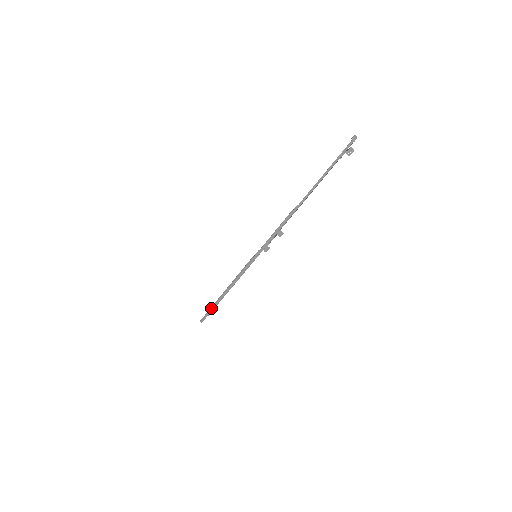
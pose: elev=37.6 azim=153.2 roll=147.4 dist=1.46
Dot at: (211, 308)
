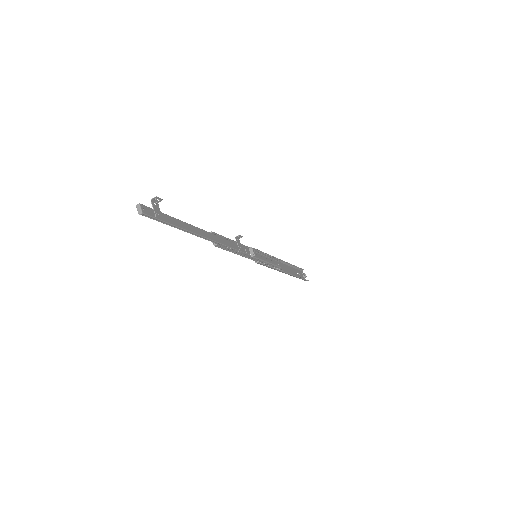
Dot at: occluded
